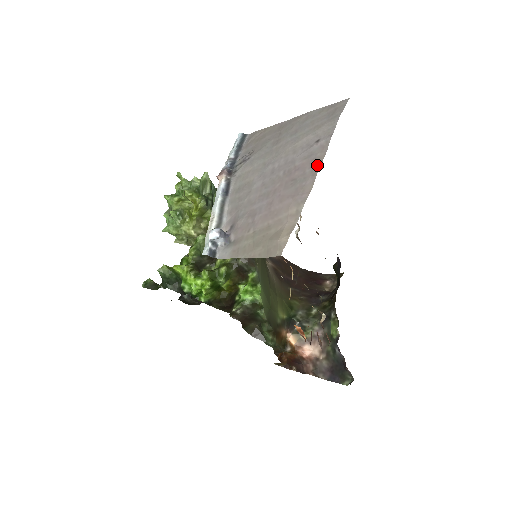
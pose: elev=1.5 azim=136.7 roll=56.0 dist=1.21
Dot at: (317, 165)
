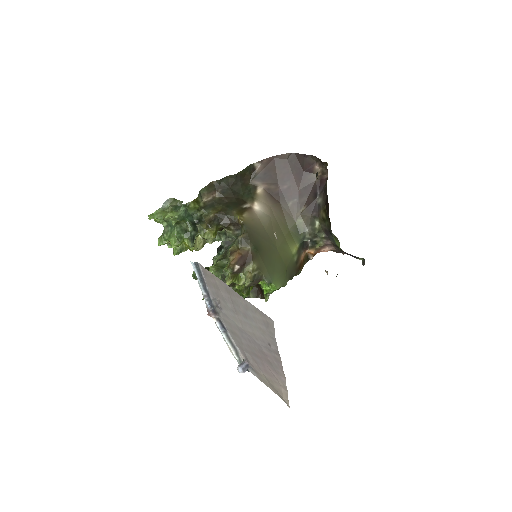
Dot at: (280, 364)
